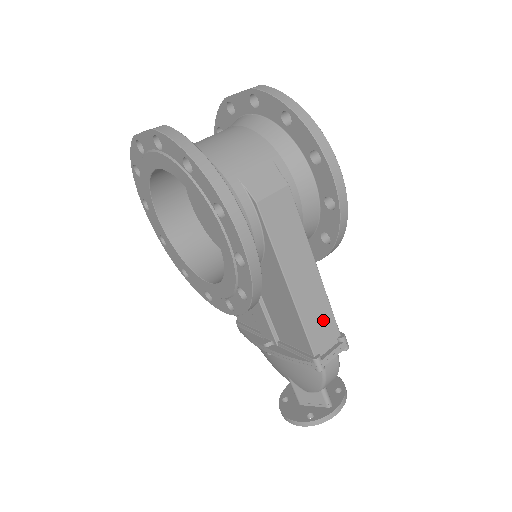
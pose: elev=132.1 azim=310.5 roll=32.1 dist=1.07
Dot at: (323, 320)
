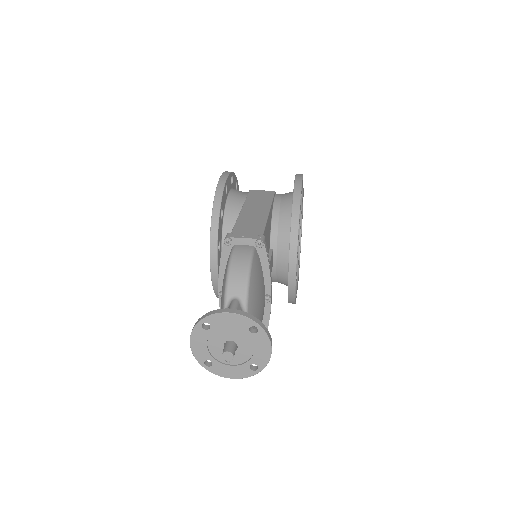
Dot at: (253, 228)
